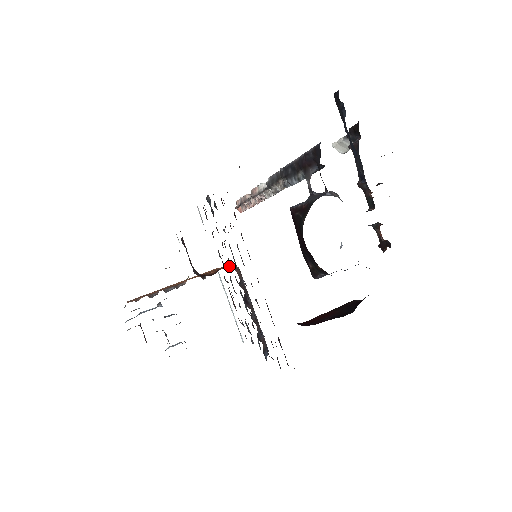
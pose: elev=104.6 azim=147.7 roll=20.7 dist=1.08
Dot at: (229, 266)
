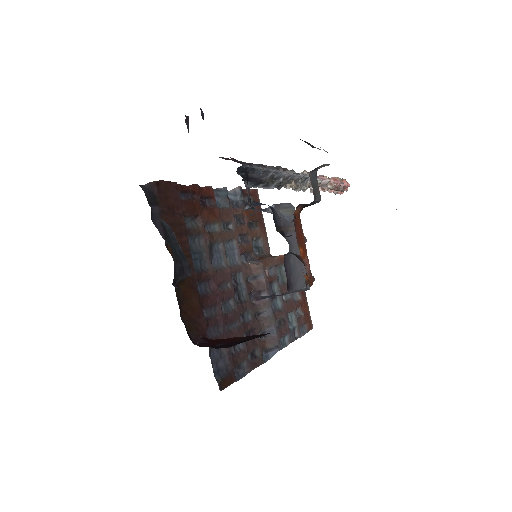
Dot at: (274, 256)
